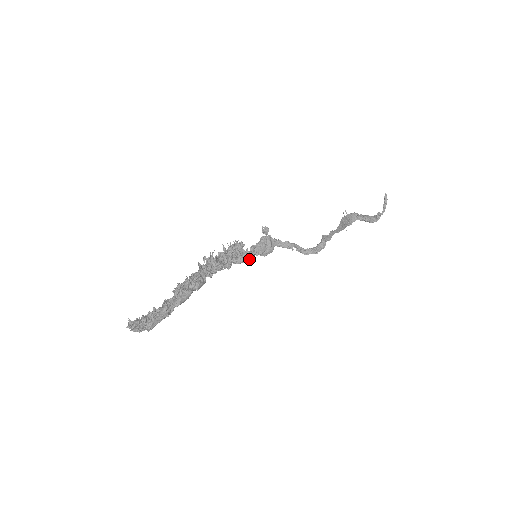
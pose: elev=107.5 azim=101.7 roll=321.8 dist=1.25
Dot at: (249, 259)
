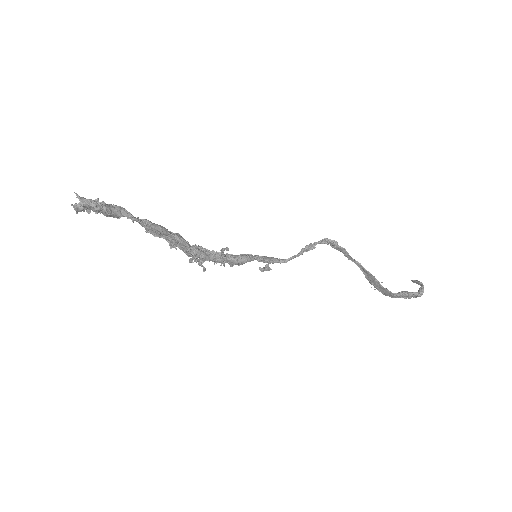
Dot at: (249, 259)
